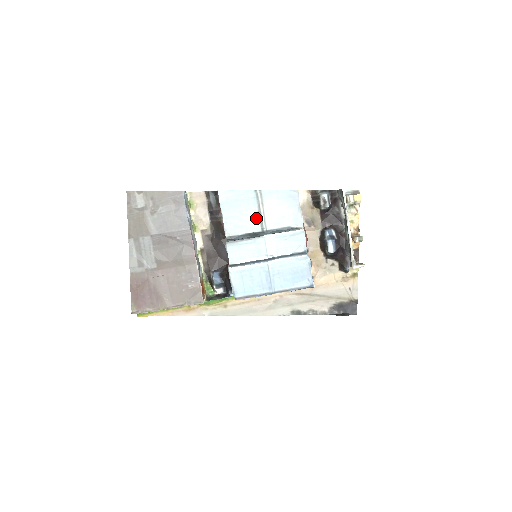
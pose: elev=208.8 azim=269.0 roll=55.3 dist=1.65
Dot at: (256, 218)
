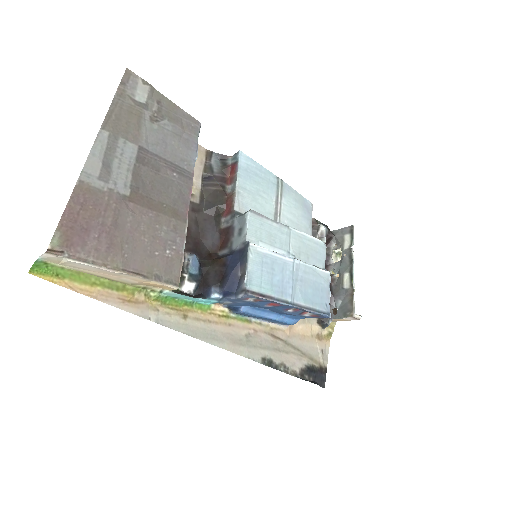
Dot at: (271, 208)
